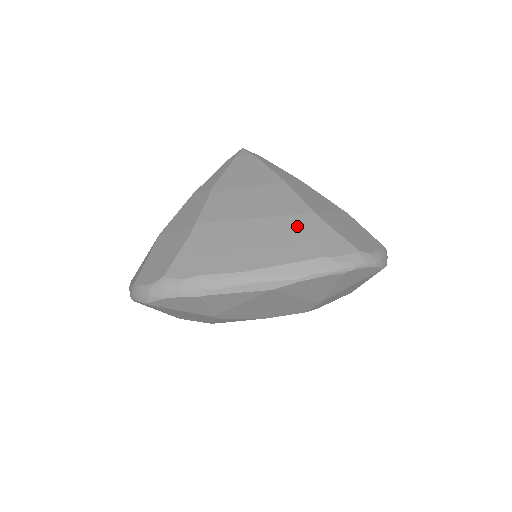
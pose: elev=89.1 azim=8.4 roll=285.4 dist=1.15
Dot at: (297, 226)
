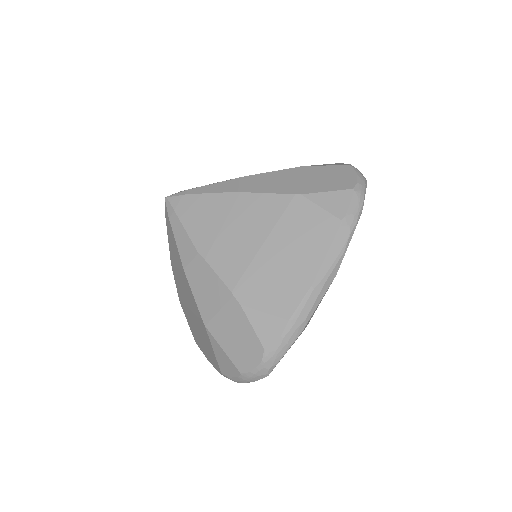
Dot at: (298, 217)
